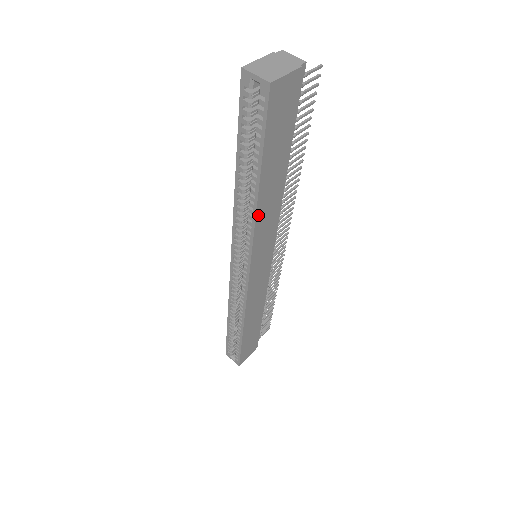
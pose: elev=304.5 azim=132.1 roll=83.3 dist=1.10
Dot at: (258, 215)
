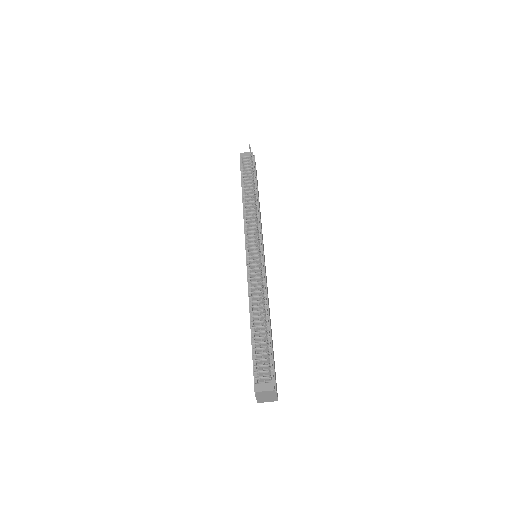
Dot at: occluded
